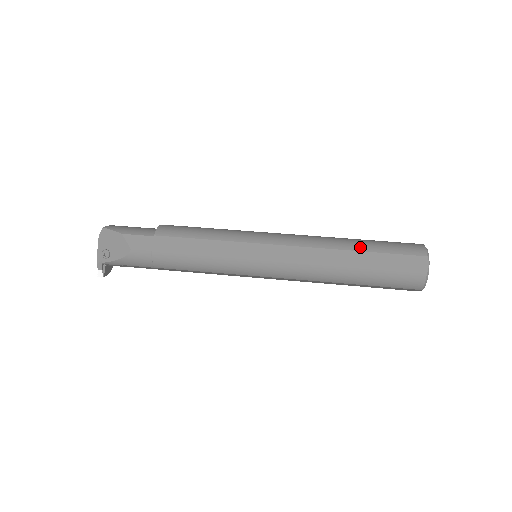
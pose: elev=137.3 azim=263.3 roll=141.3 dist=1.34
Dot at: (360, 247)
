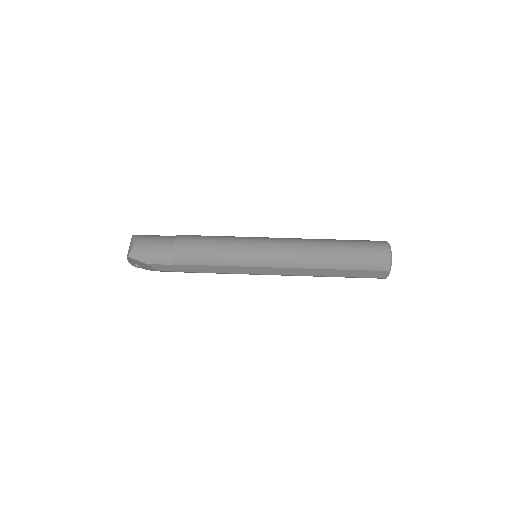
Dot at: (338, 266)
